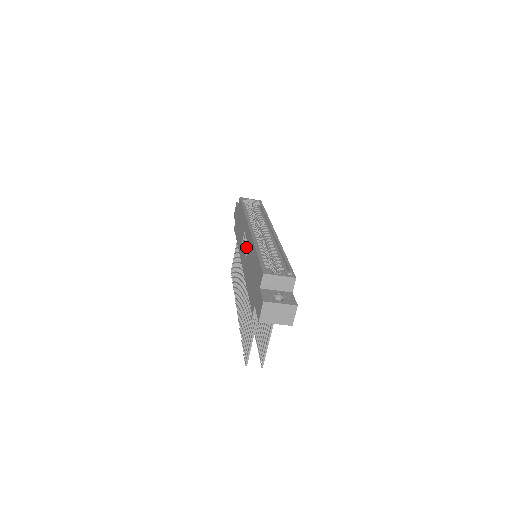
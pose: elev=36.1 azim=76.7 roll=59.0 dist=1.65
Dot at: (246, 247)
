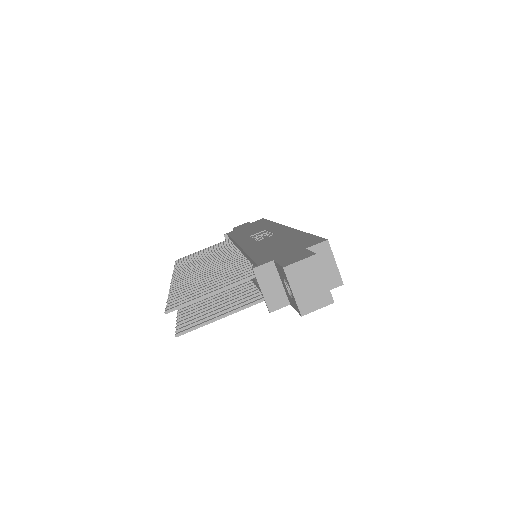
Dot at: (267, 235)
